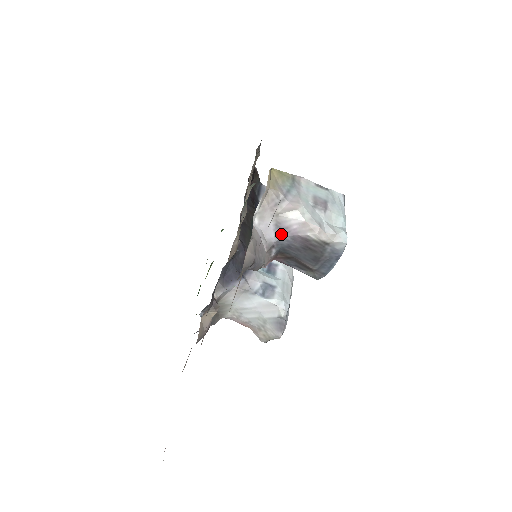
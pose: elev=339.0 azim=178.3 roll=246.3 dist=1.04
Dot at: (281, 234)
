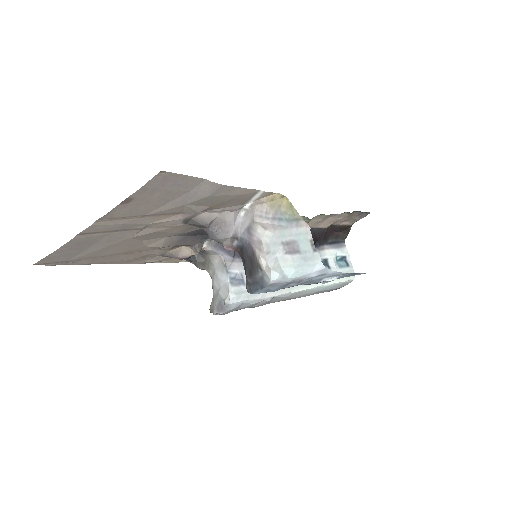
Dot at: (246, 235)
